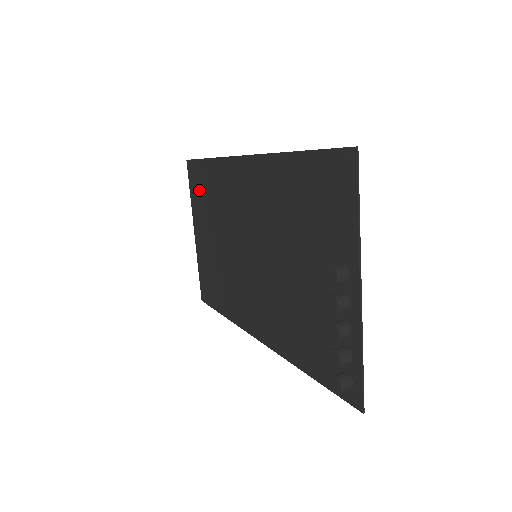
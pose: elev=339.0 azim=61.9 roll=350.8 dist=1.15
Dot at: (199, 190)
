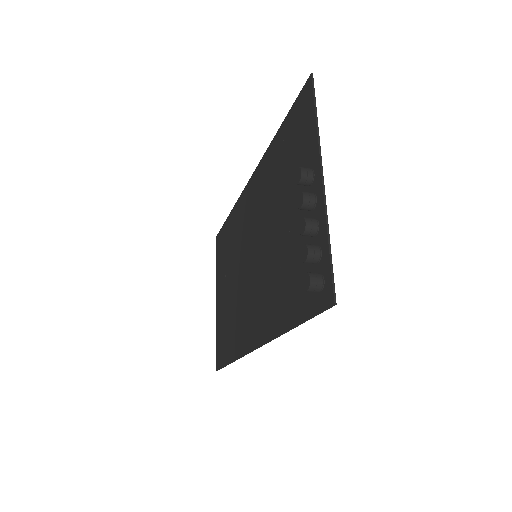
Dot at: (222, 251)
